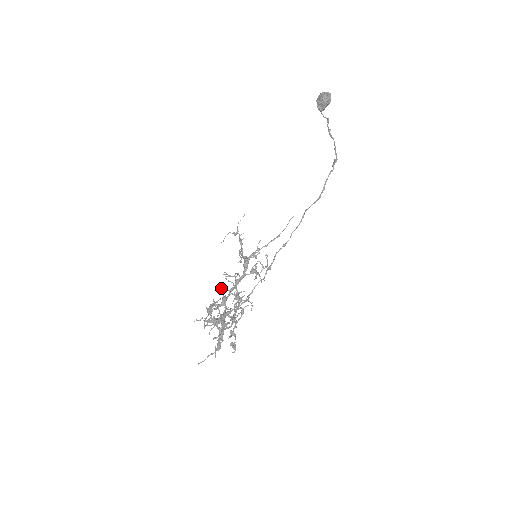
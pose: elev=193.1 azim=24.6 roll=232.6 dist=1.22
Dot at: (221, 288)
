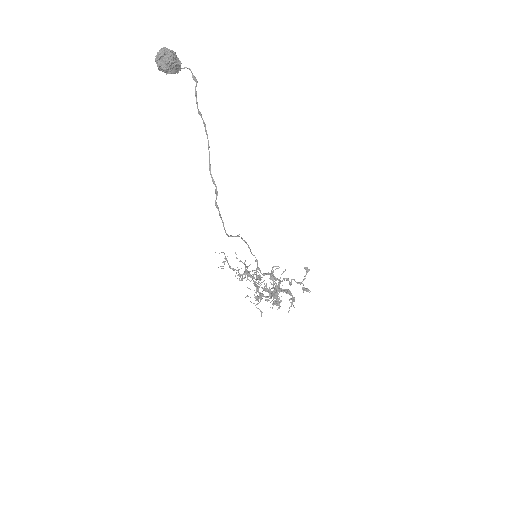
Dot at: (248, 296)
